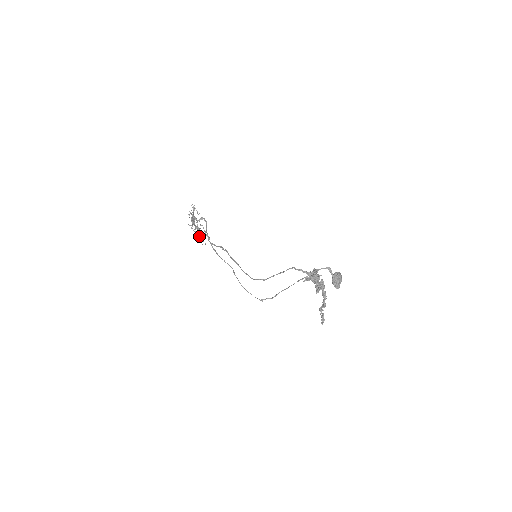
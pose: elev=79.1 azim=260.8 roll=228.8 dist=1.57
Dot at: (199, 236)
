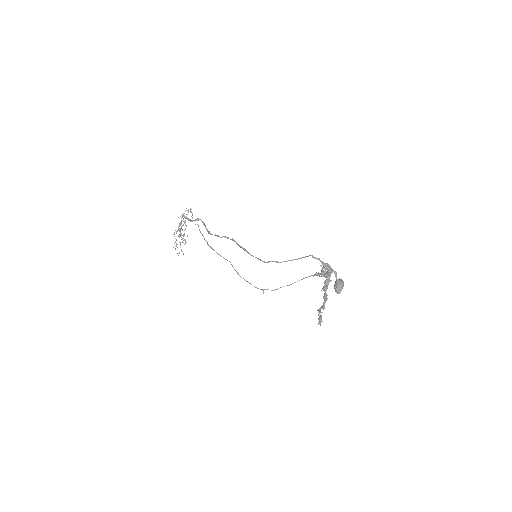
Dot at: (180, 244)
